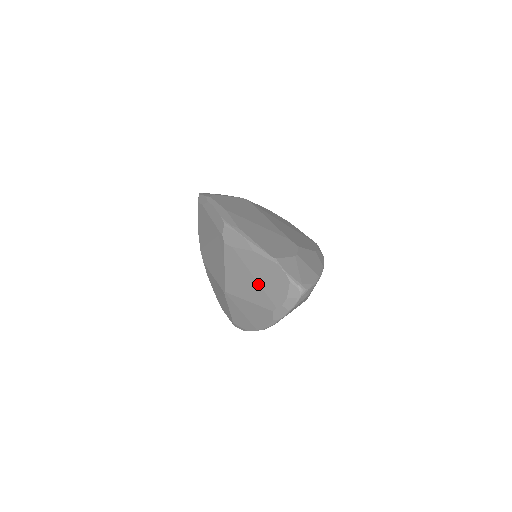
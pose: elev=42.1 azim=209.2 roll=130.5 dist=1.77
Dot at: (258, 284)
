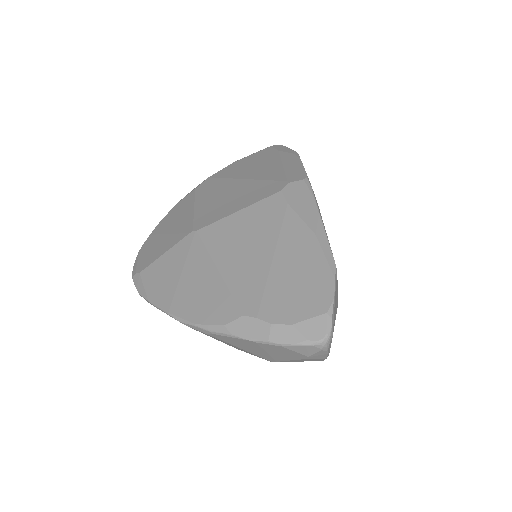
Dot at: (268, 268)
